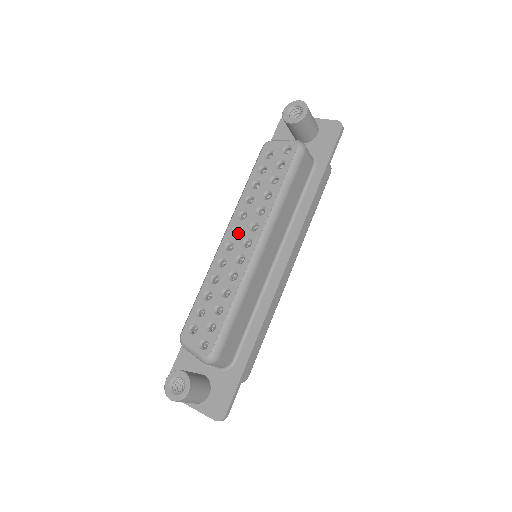
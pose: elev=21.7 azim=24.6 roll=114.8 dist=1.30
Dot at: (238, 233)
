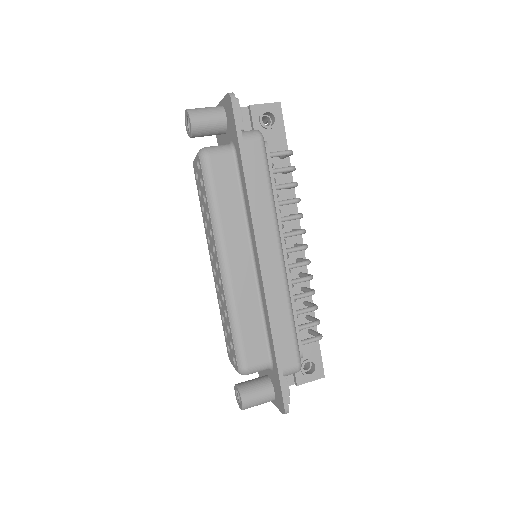
Dot at: (213, 258)
